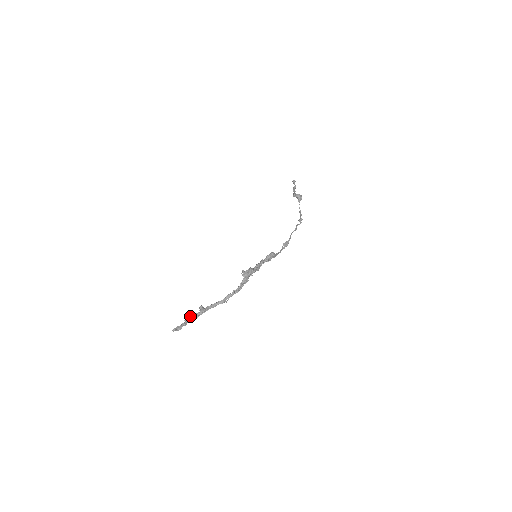
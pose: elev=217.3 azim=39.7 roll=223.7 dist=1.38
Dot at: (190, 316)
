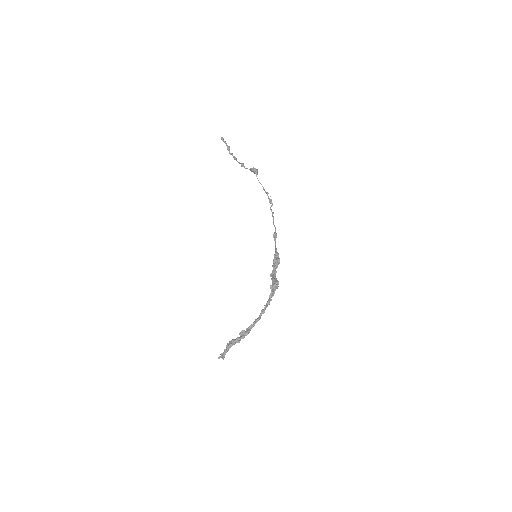
Dot at: (234, 342)
